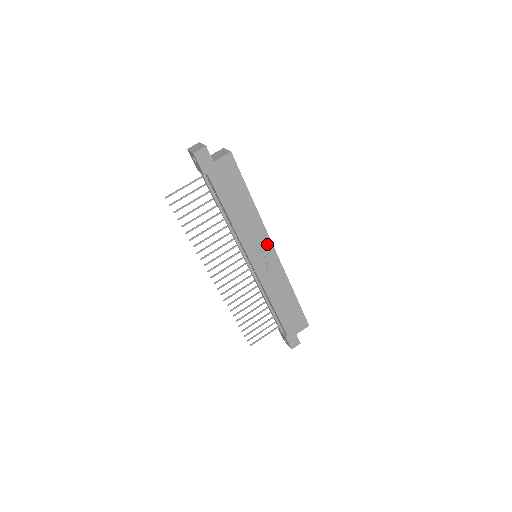
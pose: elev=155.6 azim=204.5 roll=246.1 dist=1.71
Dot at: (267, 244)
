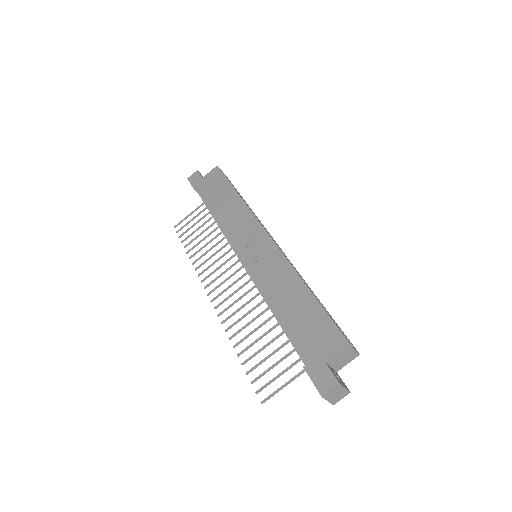
Dot at: (257, 230)
